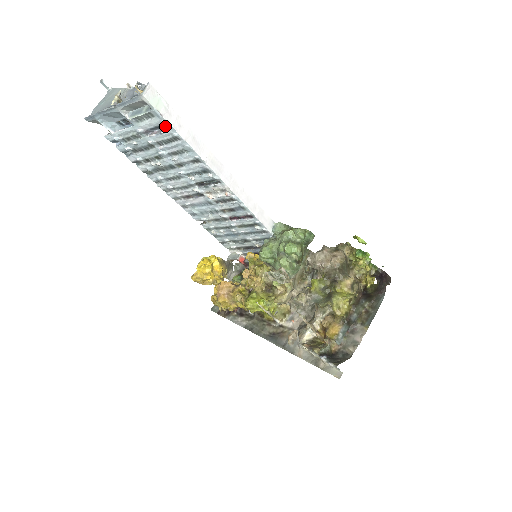
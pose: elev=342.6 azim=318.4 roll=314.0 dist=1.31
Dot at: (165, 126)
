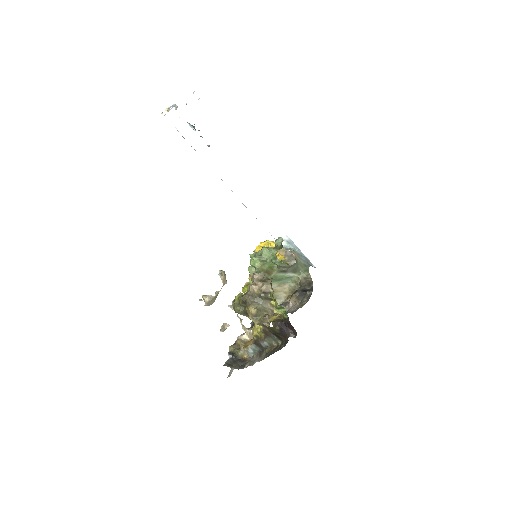
Dot at: occluded
